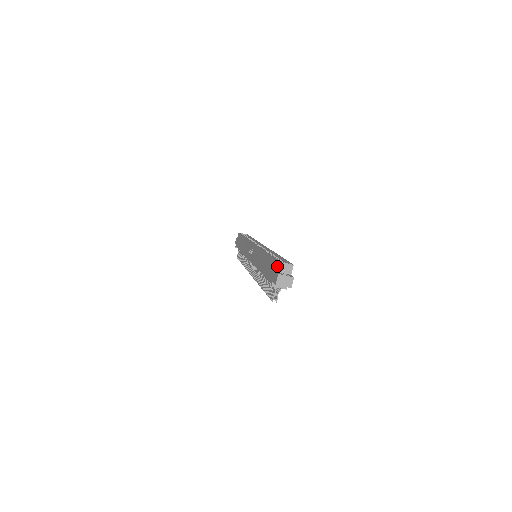
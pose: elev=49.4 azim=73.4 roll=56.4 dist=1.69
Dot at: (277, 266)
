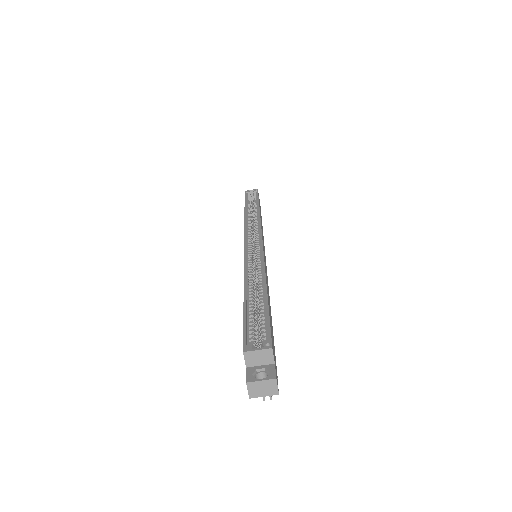
Dot at: (244, 359)
